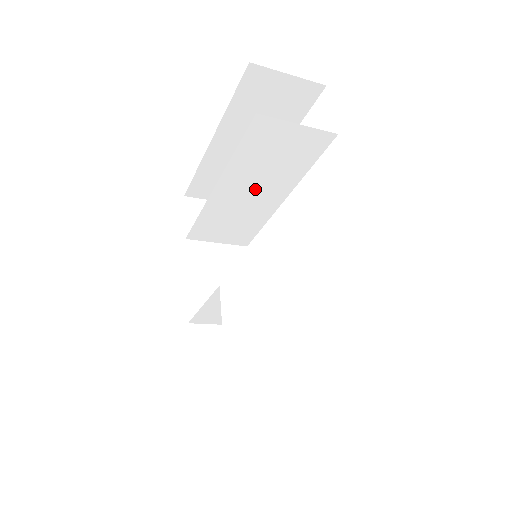
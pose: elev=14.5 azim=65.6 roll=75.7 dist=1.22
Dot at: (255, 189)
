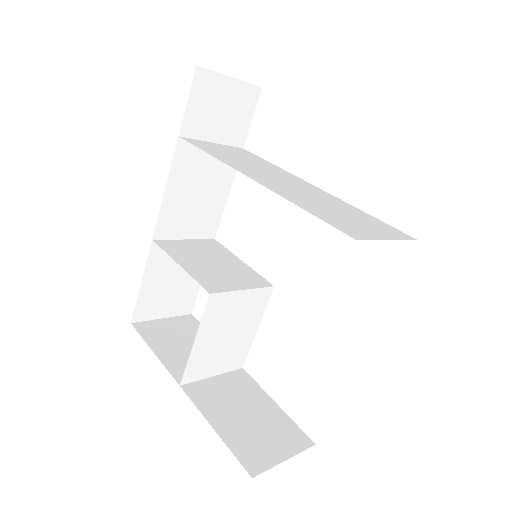
Dot at: (294, 186)
